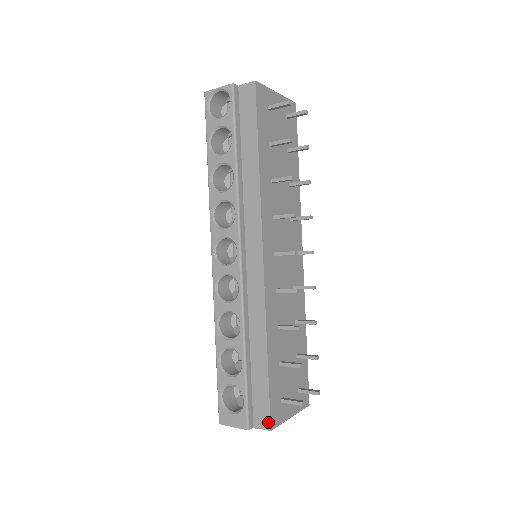
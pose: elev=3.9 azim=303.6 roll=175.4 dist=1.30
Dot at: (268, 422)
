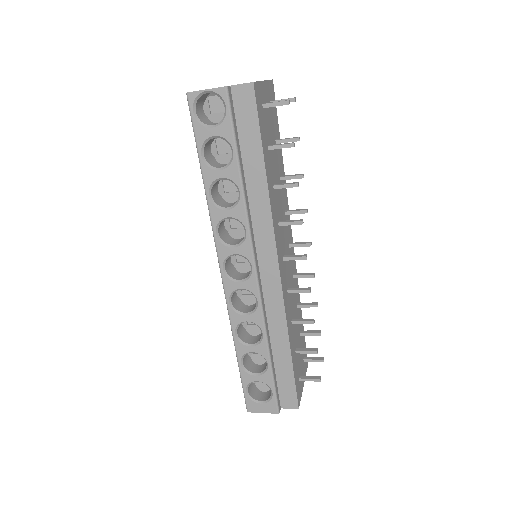
Dot at: (296, 403)
